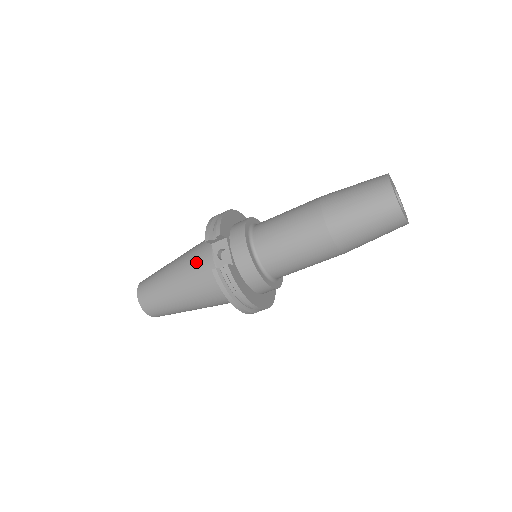
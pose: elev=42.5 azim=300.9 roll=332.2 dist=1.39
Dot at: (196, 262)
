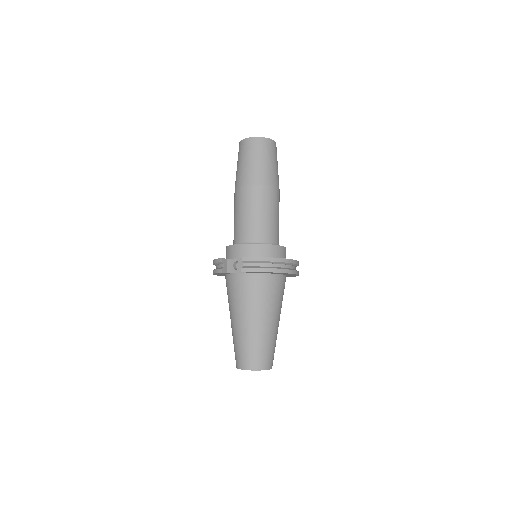
Dot at: (235, 294)
